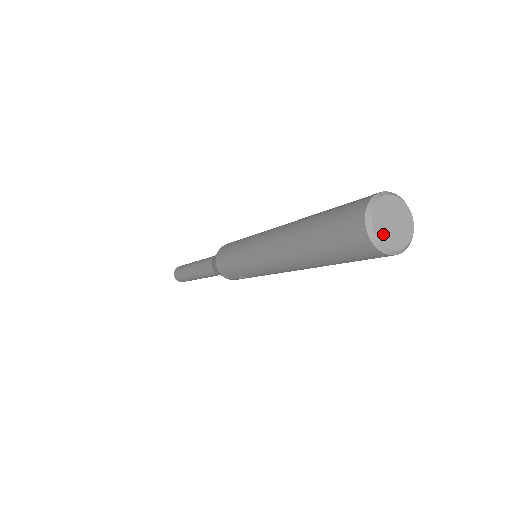
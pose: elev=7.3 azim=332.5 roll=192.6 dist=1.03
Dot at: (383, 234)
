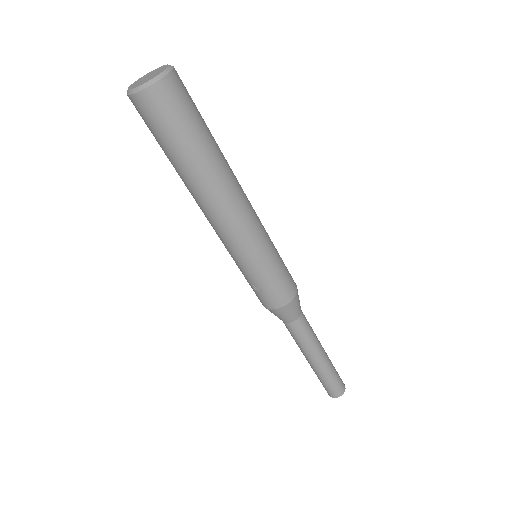
Dot at: (135, 86)
